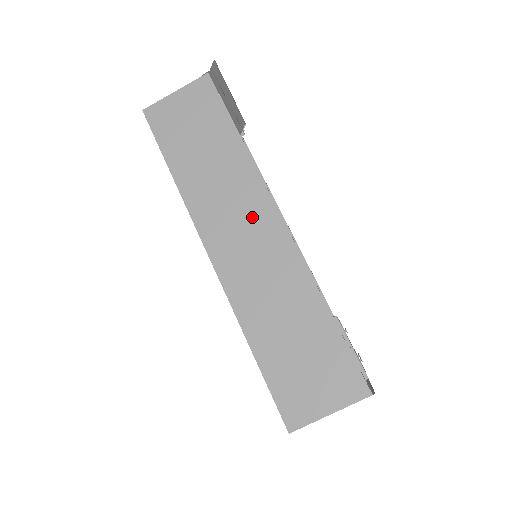
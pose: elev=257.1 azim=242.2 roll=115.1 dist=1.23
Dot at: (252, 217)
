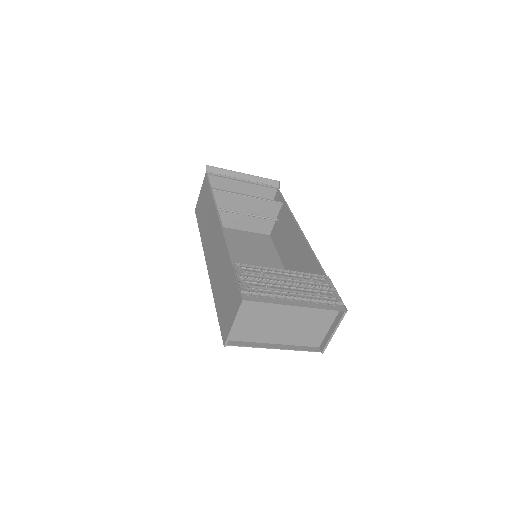
Dot at: (214, 232)
